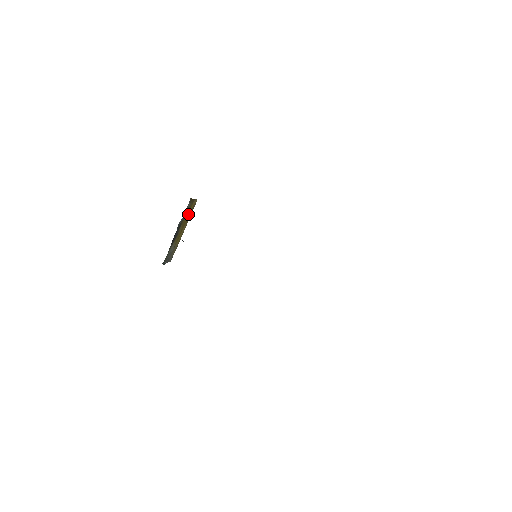
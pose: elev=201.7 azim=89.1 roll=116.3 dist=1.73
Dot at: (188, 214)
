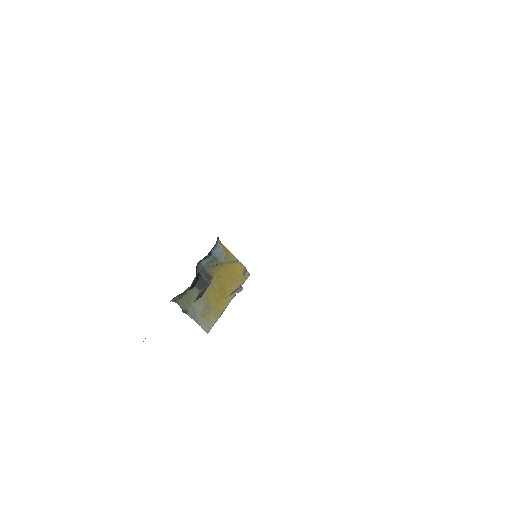
Dot at: (230, 275)
